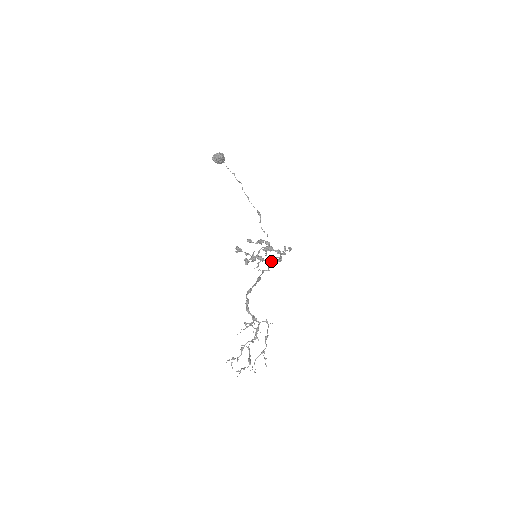
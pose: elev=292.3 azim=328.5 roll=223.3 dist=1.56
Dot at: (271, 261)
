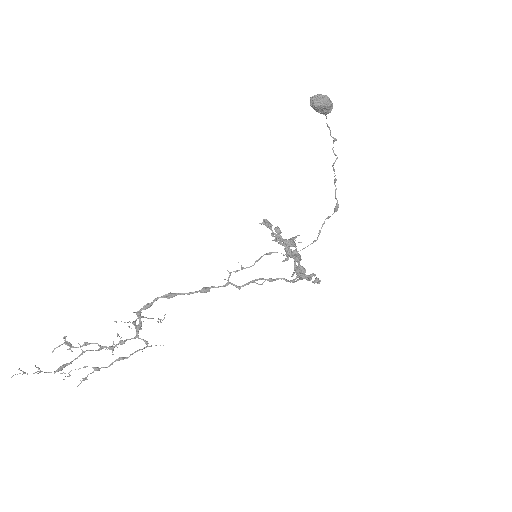
Dot at: occluded
